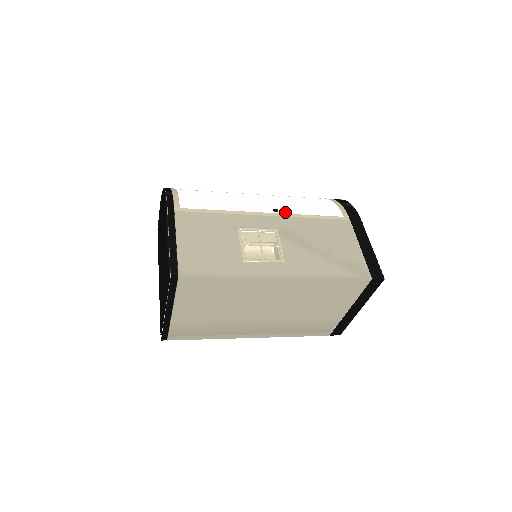
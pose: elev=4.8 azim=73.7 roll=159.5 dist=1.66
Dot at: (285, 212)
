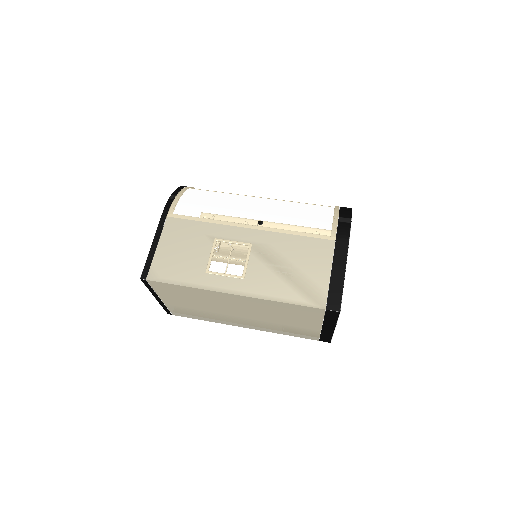
Dot at: (269, 225)
